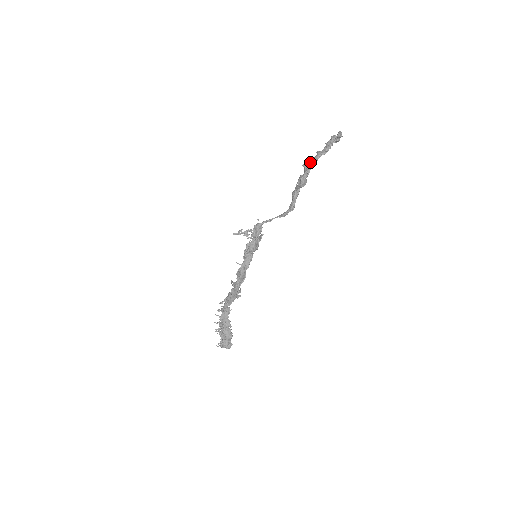
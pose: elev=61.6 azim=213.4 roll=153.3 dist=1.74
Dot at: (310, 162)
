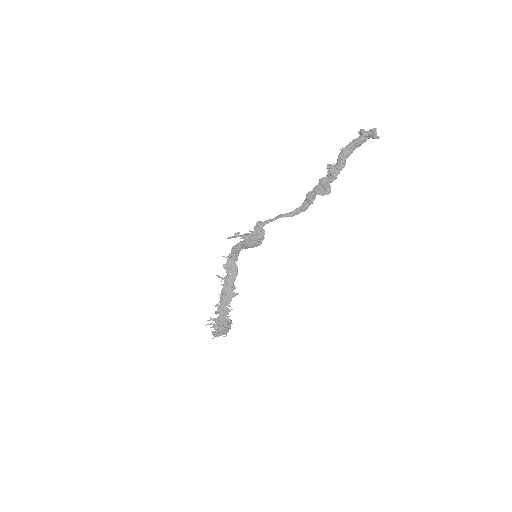
Dot at: (338, 167)
